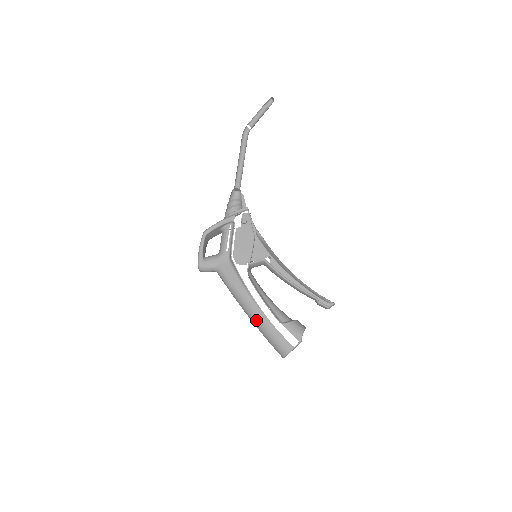
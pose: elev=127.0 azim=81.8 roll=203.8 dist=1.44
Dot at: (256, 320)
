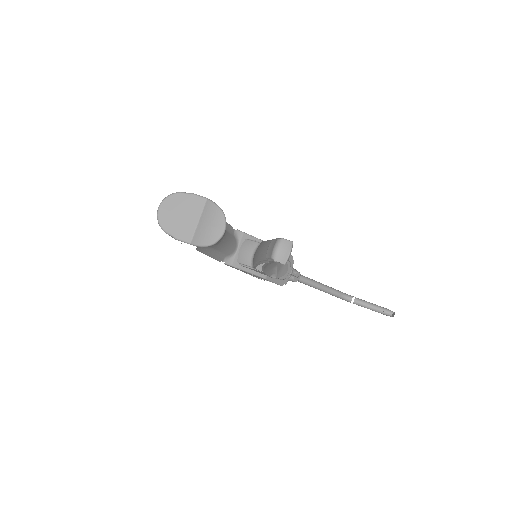
Dot at: occluded
